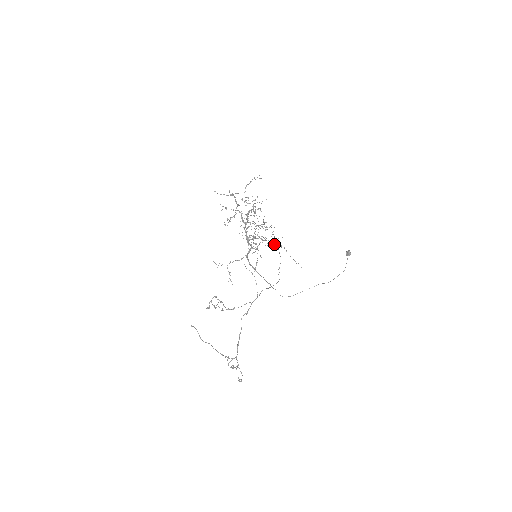
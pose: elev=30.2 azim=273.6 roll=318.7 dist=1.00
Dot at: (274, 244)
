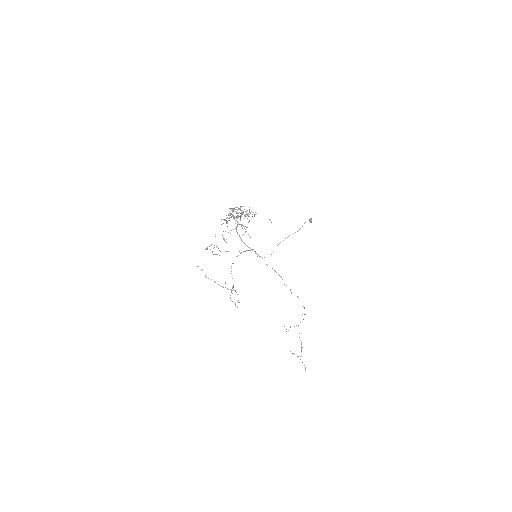
Dot at: occluded
